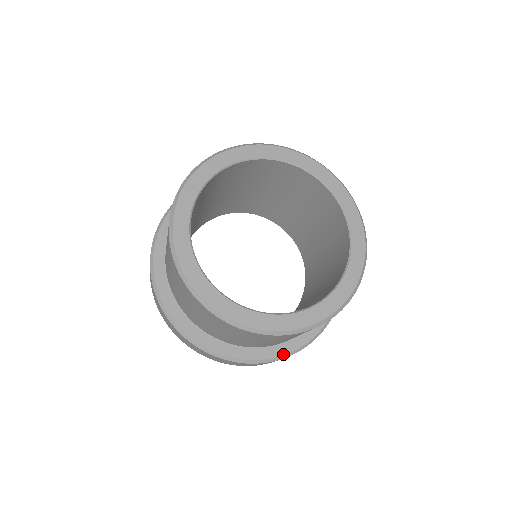
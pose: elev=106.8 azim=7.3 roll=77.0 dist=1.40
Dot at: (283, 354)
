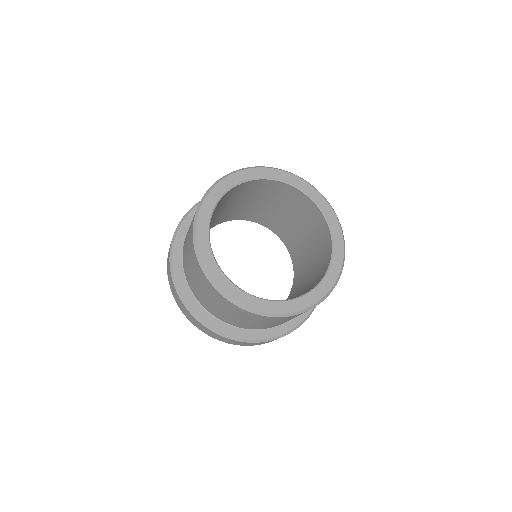
Dot at: occluded
